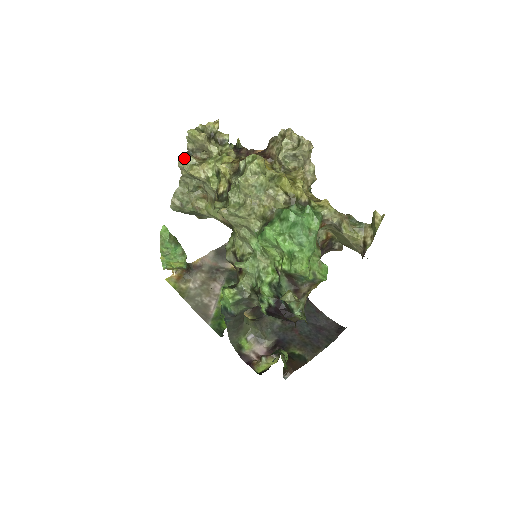
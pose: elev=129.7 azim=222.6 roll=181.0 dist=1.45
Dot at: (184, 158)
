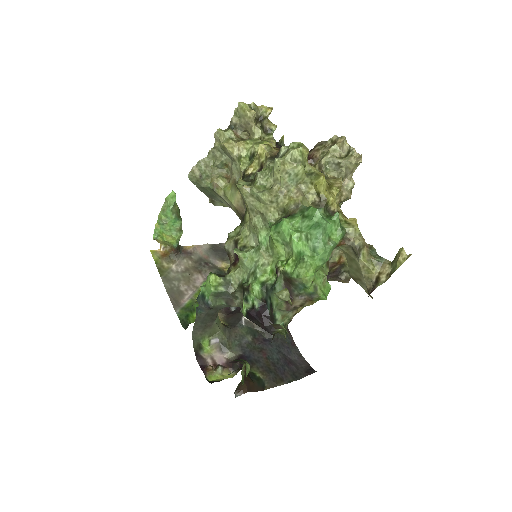
Dot at: (223, 130)
